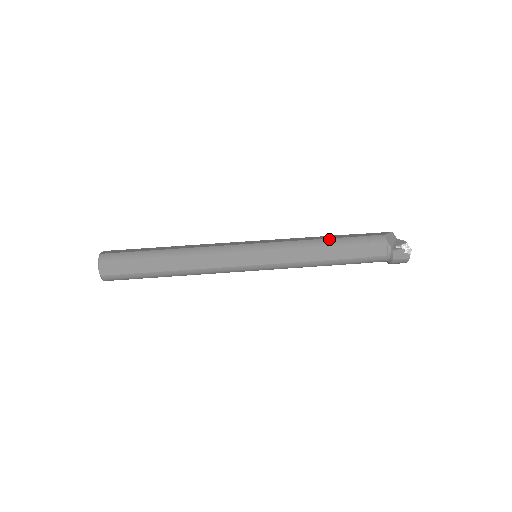
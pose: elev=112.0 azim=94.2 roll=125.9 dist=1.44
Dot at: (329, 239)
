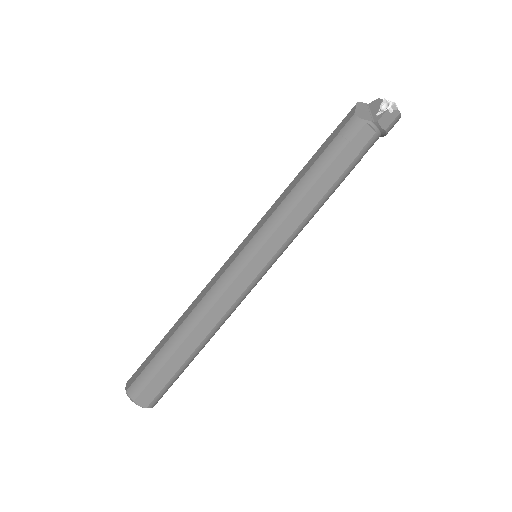
Dot at: (306, 175)
